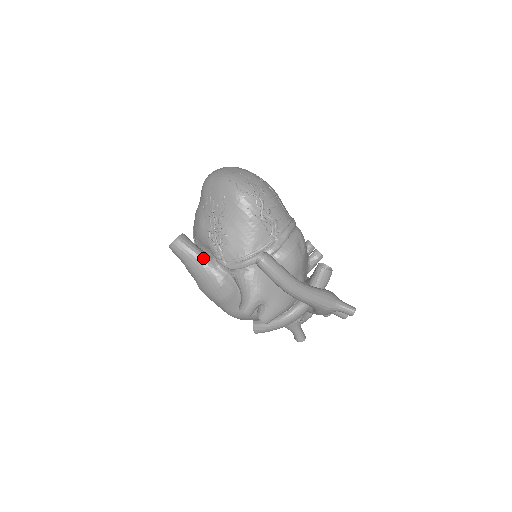
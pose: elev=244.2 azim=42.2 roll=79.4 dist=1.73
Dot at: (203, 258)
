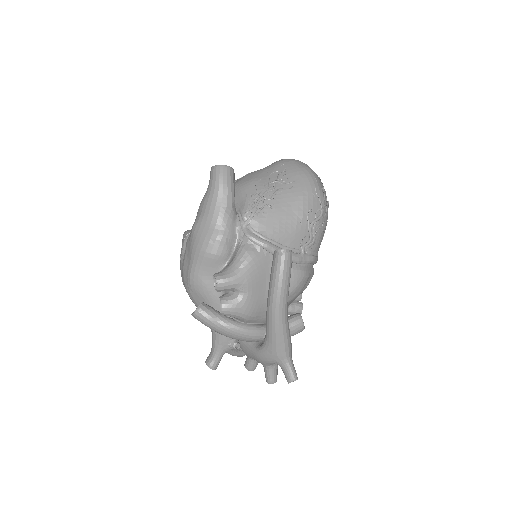
Dot at: (232, 204)
